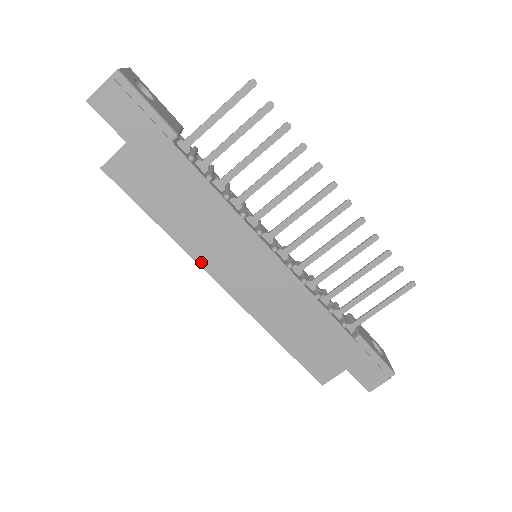
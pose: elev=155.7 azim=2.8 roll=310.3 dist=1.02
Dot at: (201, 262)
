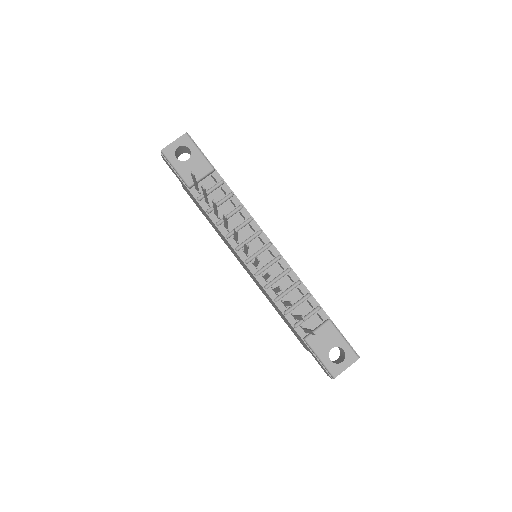
Dot at: (229, 248)
